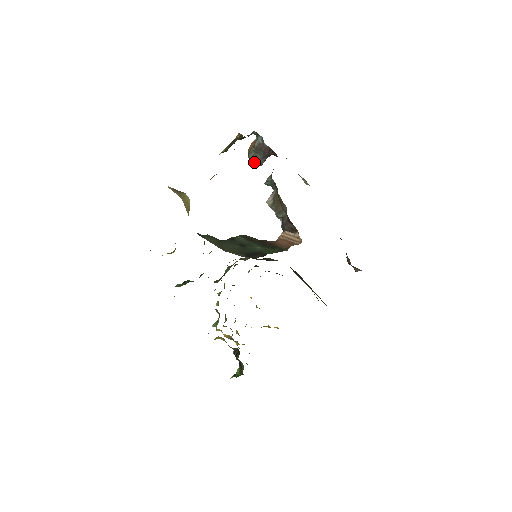
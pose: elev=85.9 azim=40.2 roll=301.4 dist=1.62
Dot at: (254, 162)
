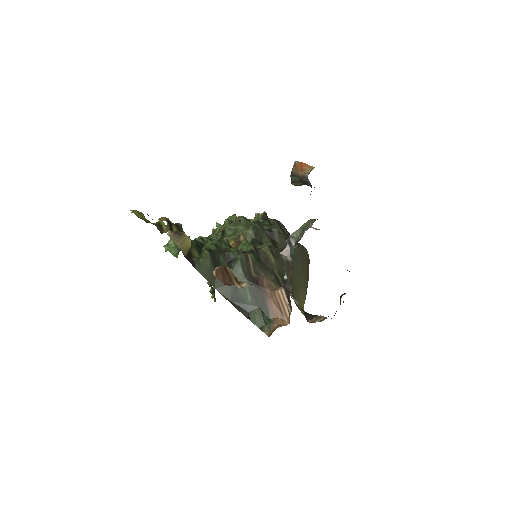
Dot at: (295, 184)
